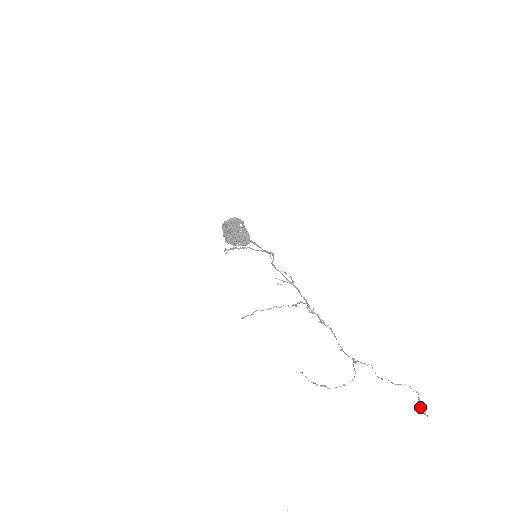
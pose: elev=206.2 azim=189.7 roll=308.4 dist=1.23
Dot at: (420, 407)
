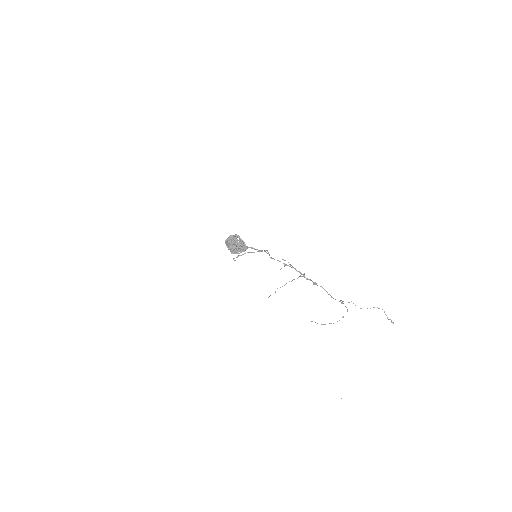
Dot at: (388, 319)
